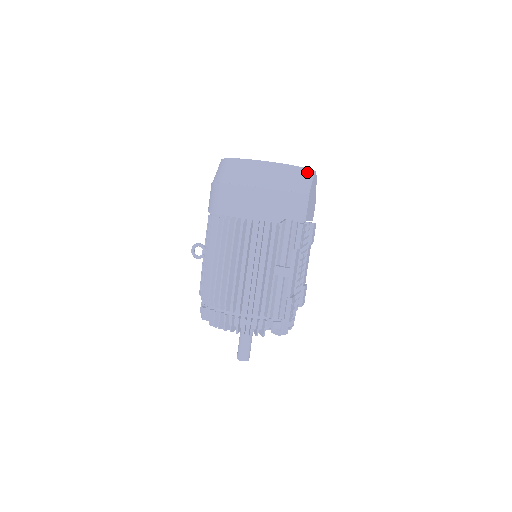
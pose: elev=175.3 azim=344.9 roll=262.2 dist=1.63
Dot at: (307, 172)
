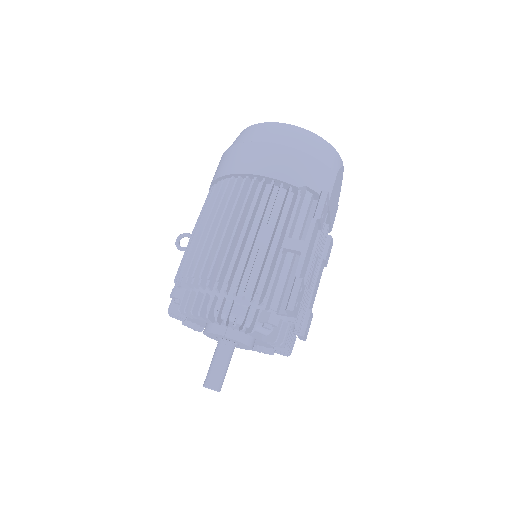
Dot at: (336, 154)
